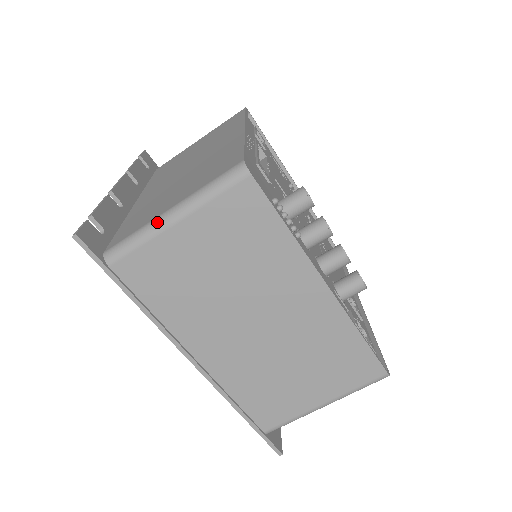
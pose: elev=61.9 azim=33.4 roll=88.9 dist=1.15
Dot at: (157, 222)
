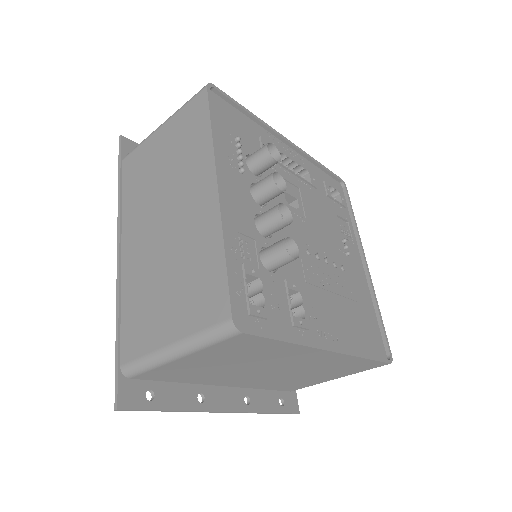
Dot at: occluded
